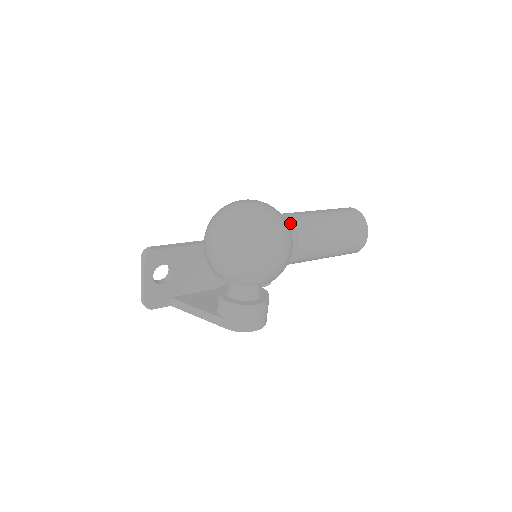
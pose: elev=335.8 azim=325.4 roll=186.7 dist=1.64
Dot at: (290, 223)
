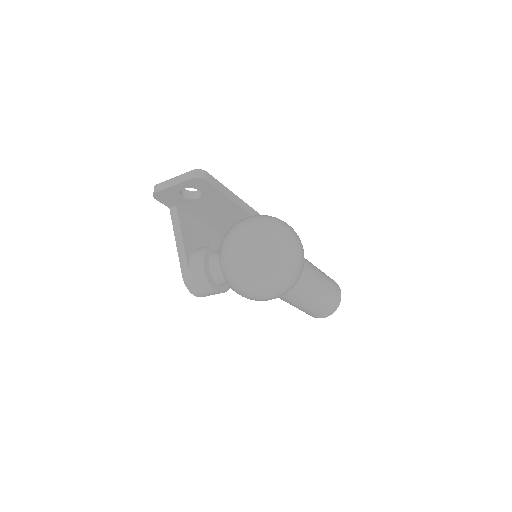
Dot at: occluded
